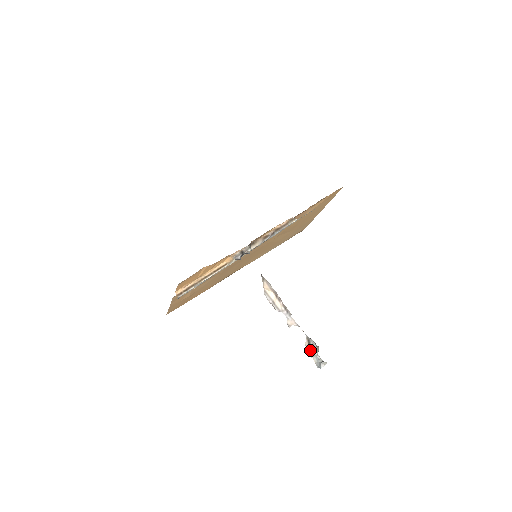
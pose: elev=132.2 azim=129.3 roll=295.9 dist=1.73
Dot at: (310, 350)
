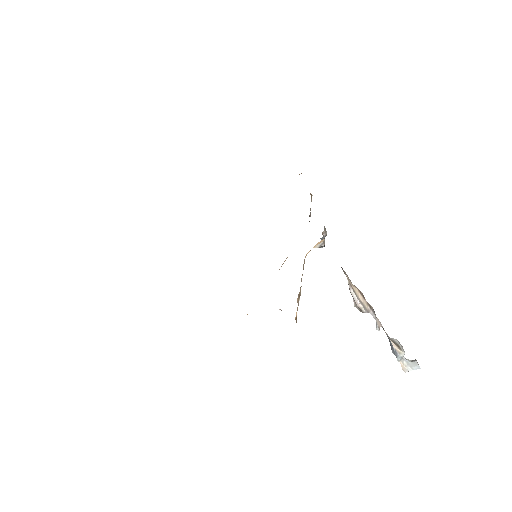
Dot at: (403, 351)
